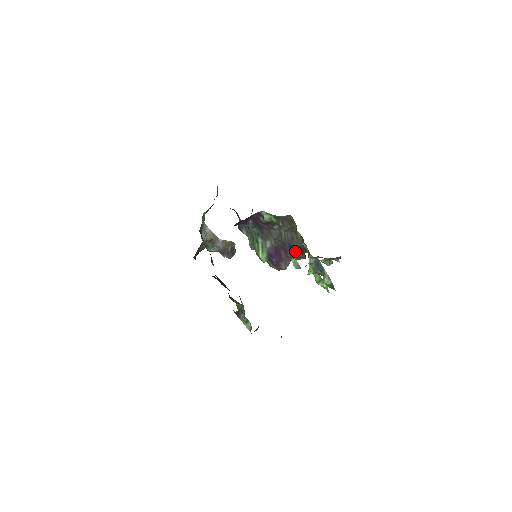
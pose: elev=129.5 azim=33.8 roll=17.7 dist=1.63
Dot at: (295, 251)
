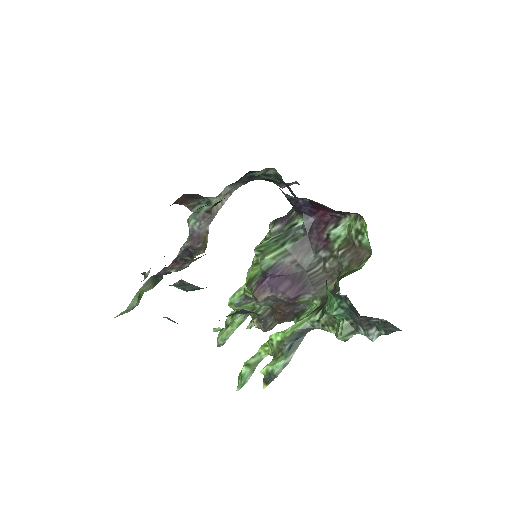
Dot at: (297, 299)
